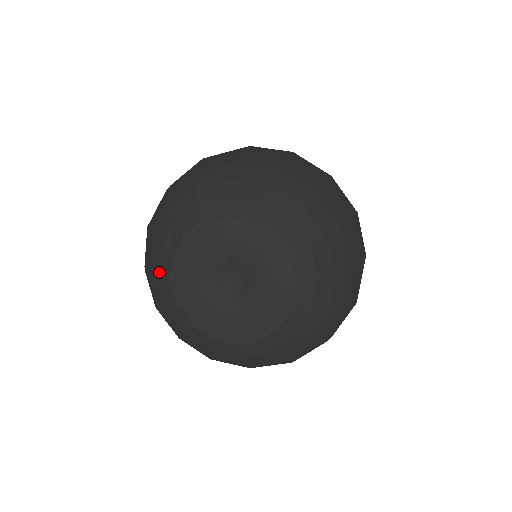
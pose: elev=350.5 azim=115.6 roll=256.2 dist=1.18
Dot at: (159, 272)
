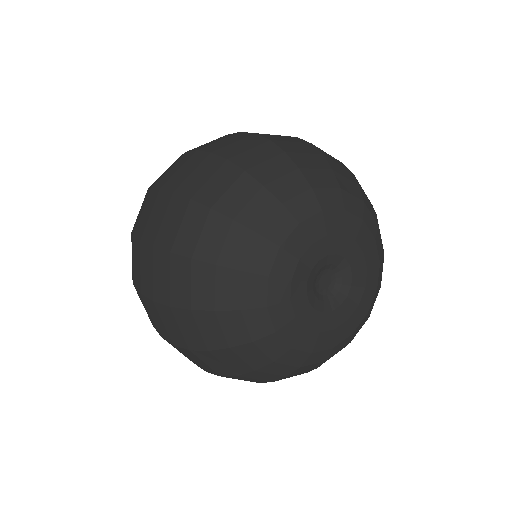
Dot at: (250, 263)
